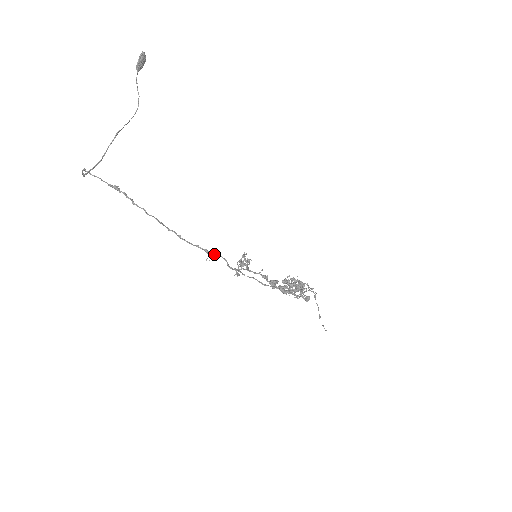
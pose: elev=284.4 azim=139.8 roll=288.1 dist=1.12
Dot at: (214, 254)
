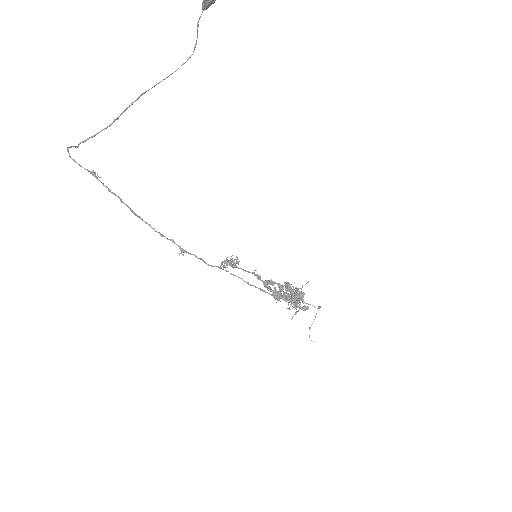
Dot at: (188, 253)
